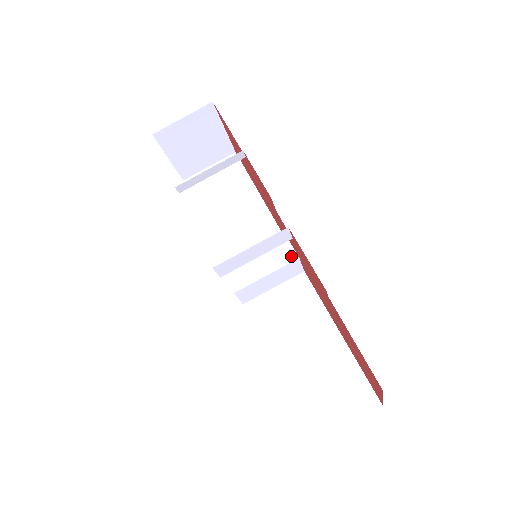
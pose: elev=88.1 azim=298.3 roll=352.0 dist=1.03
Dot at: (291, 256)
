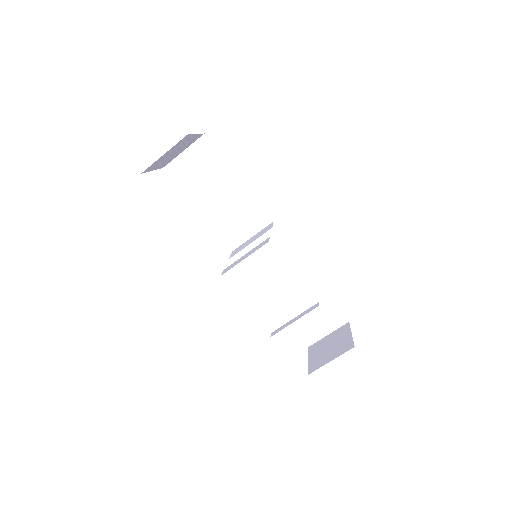
Dot at: (280, 245)
